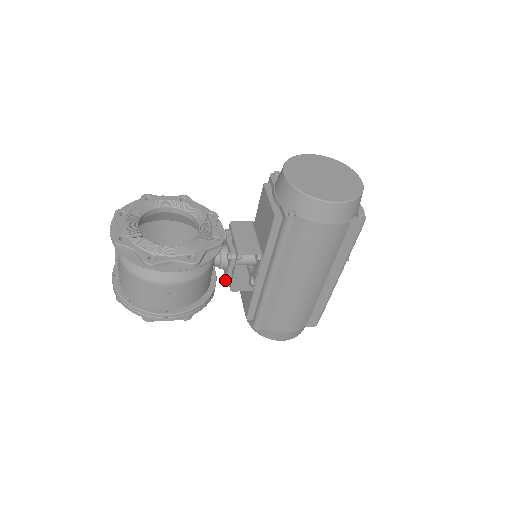
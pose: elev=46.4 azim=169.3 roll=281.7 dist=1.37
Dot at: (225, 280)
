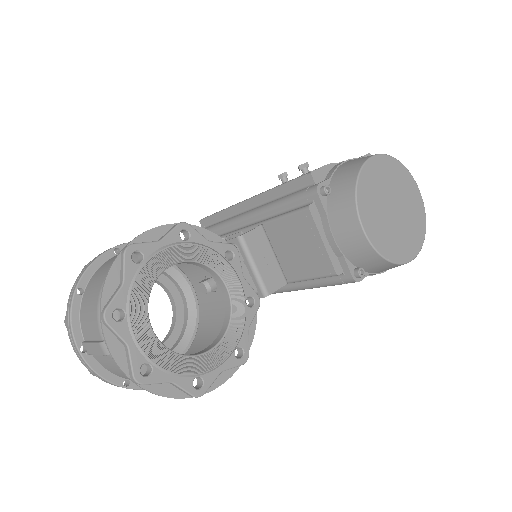
Dot at: occluded
